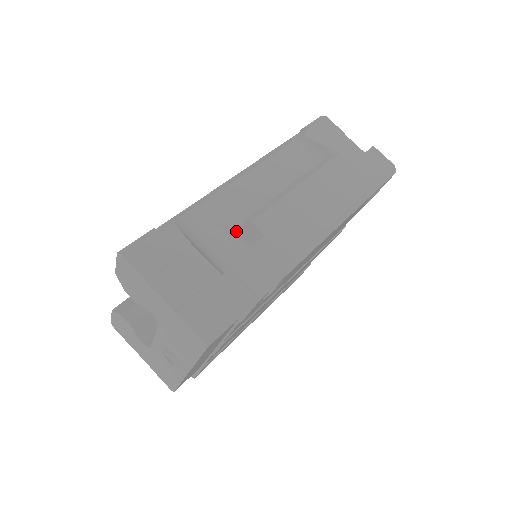
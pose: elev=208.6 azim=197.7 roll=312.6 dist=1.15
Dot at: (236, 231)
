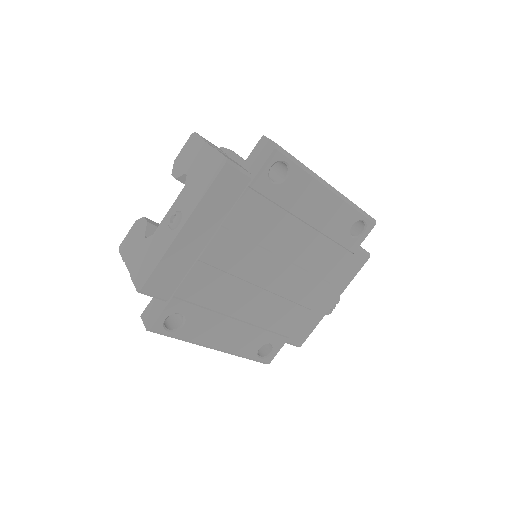
Dot at: occluded
